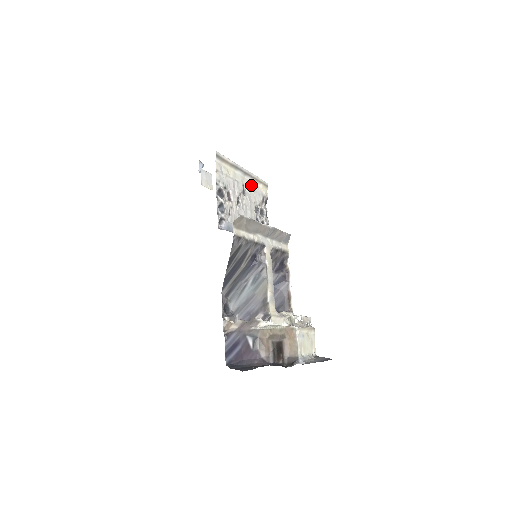
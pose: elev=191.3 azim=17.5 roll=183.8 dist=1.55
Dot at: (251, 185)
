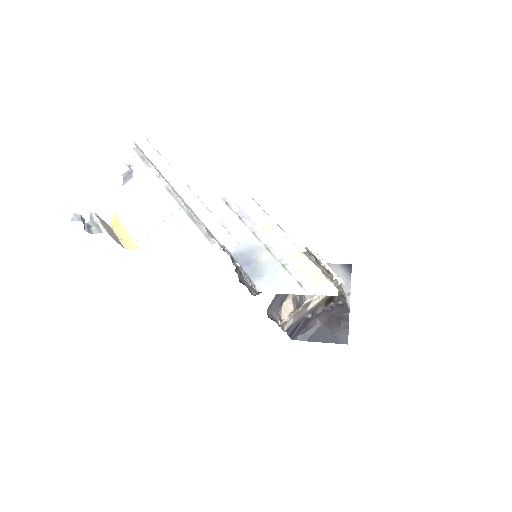
Dot at: occluded
